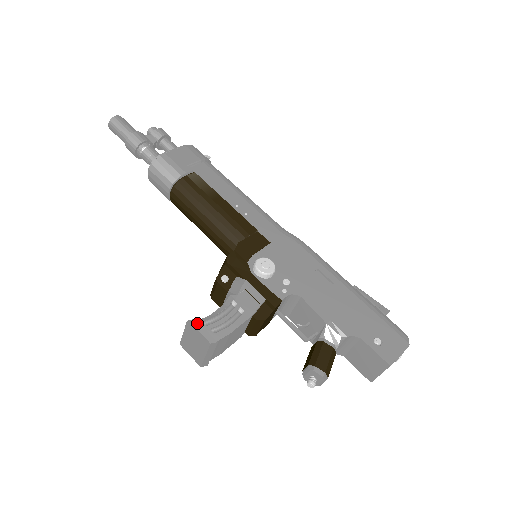
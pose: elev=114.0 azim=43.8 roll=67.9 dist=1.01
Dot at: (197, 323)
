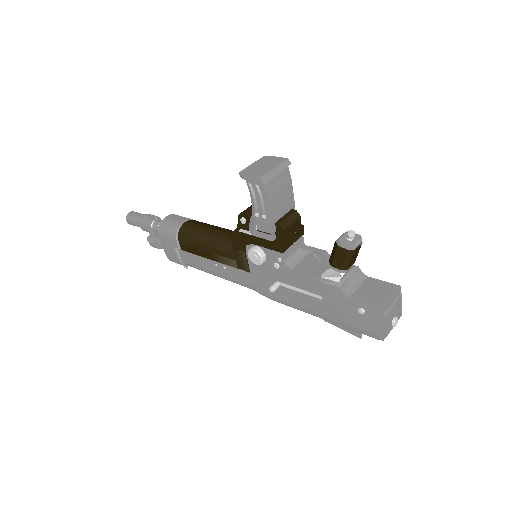
Dot at: occluded
